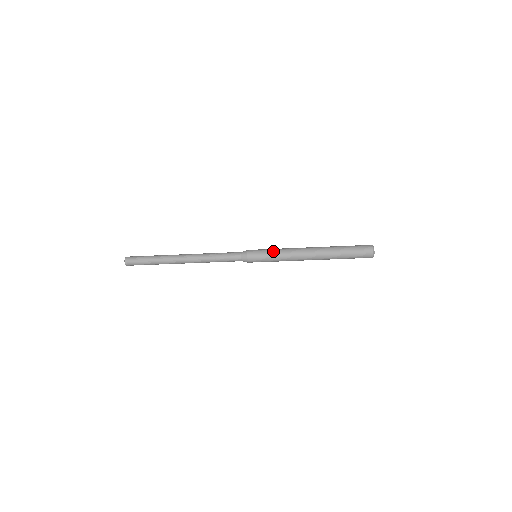
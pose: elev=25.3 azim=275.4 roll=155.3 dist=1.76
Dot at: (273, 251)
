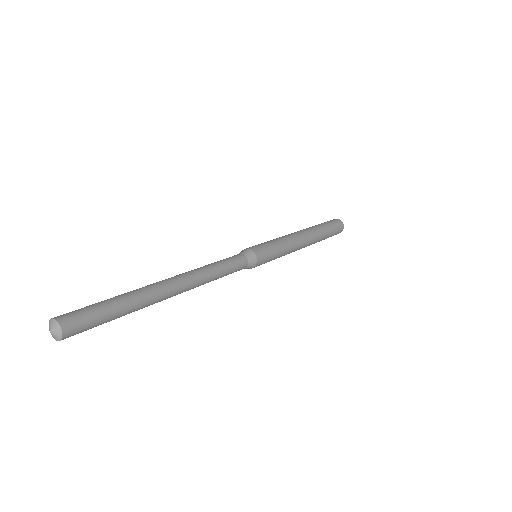
Dot at: (275, 242)
